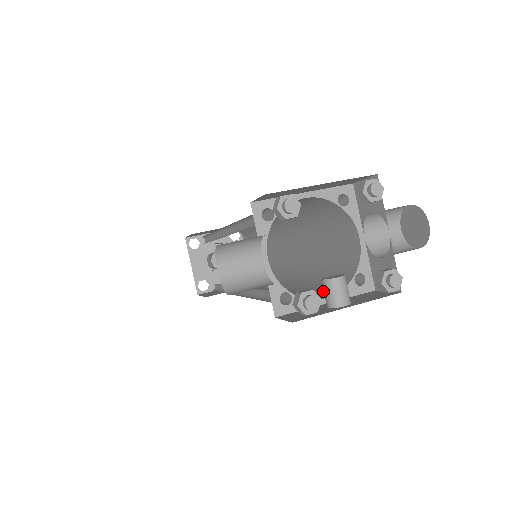
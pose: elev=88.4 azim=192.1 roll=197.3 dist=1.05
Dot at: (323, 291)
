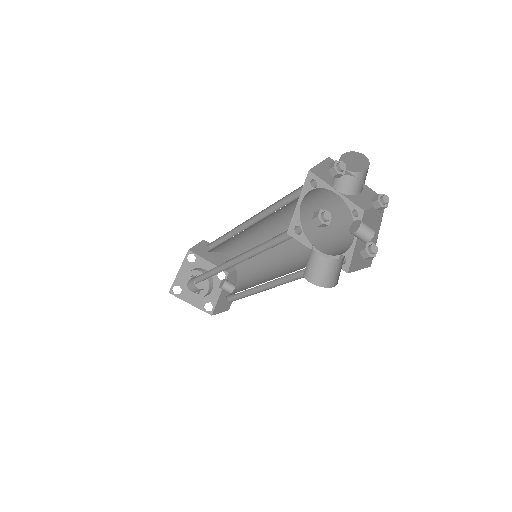
Dot at: (340, 237)
